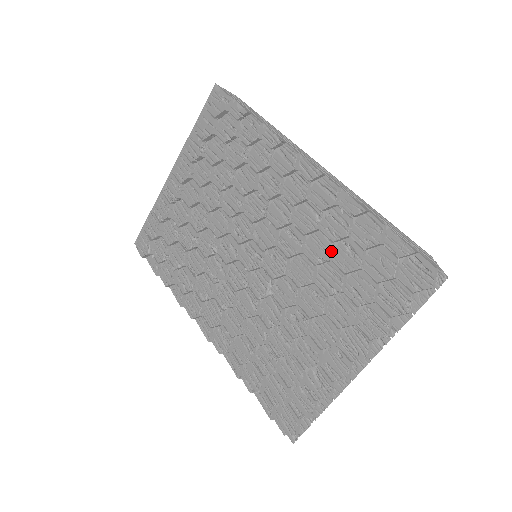
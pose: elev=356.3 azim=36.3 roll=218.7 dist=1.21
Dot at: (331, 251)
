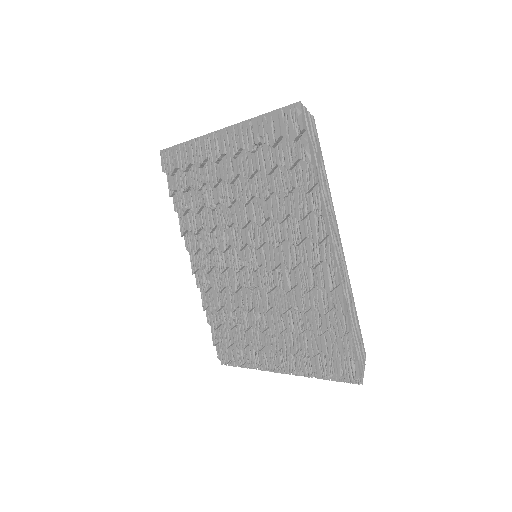
Dot at: (307, 311)
